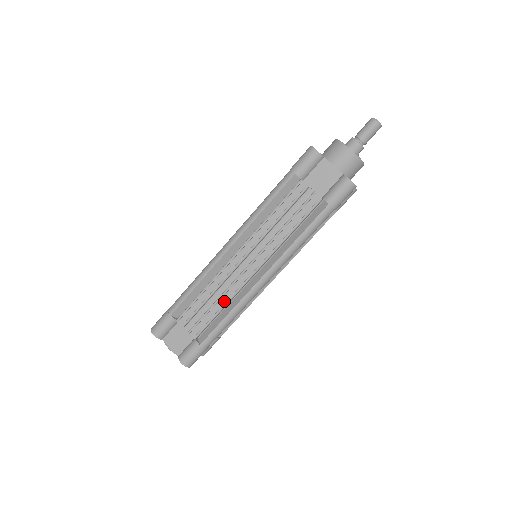
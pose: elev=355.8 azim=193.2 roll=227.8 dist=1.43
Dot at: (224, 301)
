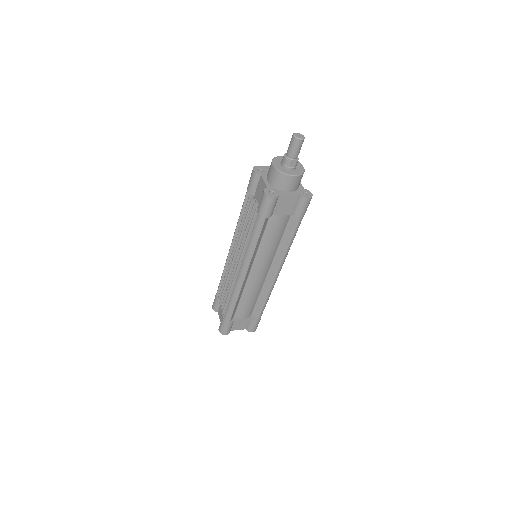
Dot at: occluded
